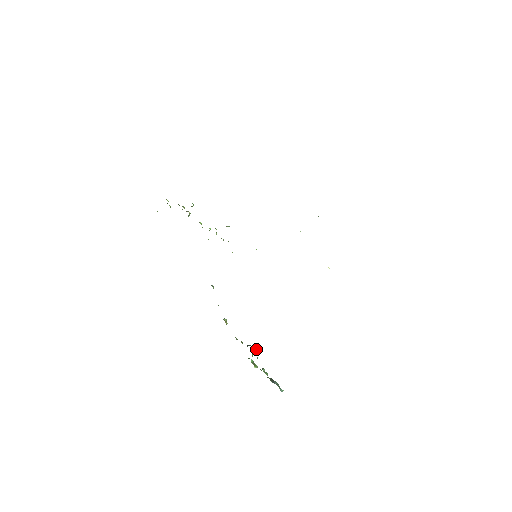
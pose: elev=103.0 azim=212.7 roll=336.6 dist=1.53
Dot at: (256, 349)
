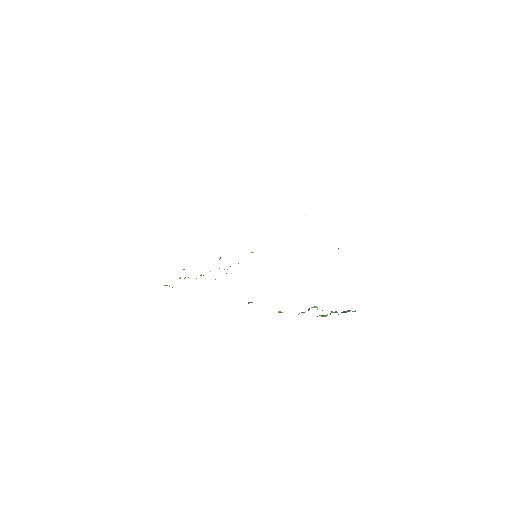
Dot at: (315, 307)
